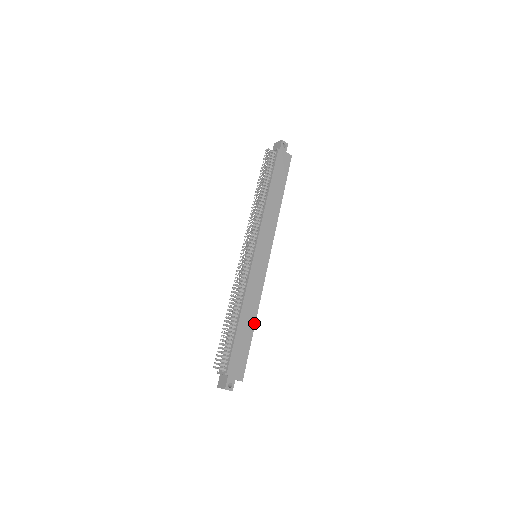
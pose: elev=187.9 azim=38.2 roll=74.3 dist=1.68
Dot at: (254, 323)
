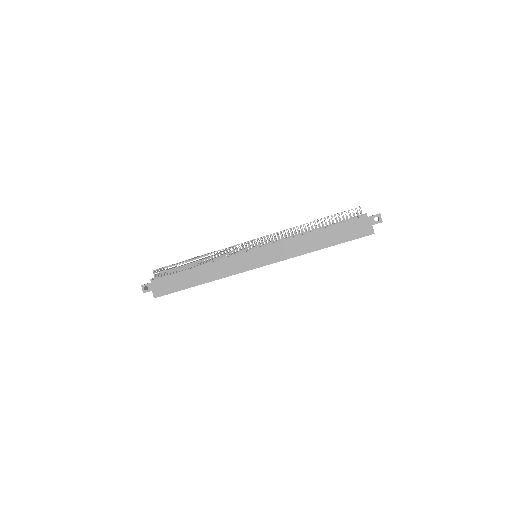
Dot at: (200, 284)
